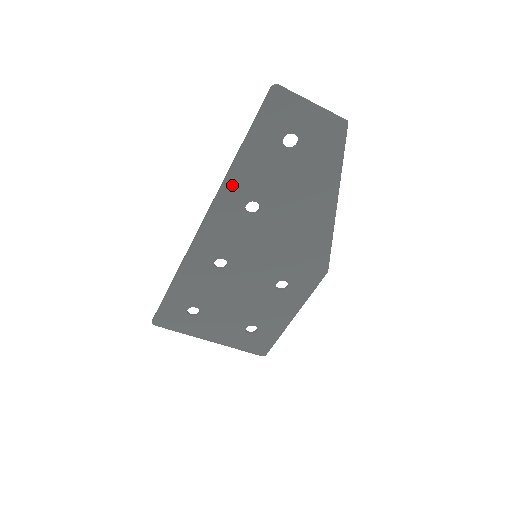
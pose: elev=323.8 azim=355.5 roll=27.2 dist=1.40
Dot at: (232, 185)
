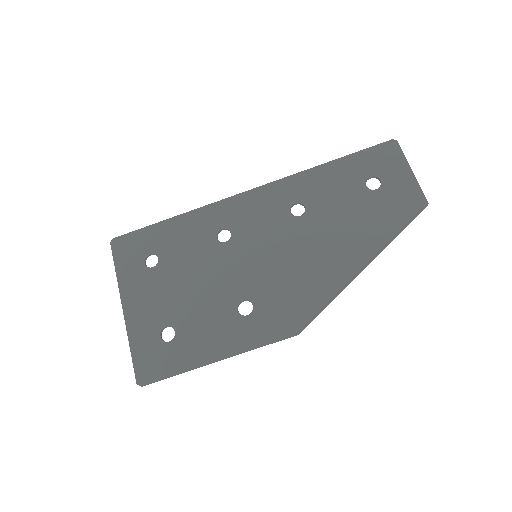
Dot at: (302, 180)
